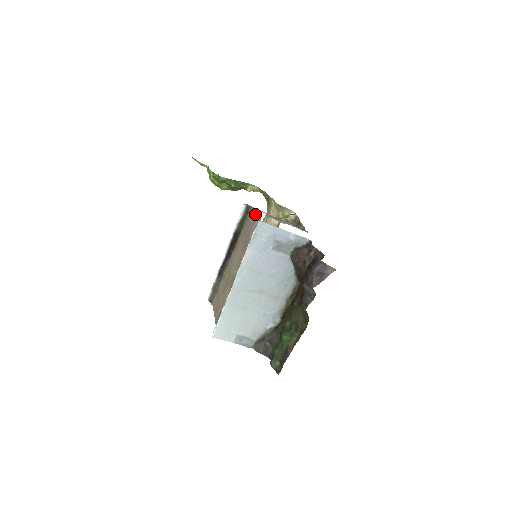
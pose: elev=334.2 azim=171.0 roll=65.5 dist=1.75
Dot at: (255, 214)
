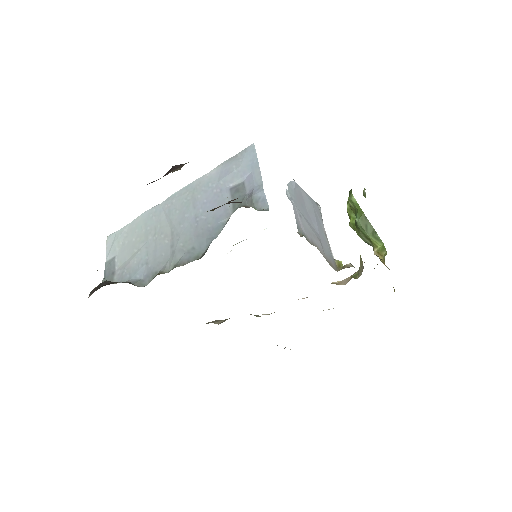
Dot at: occluded
